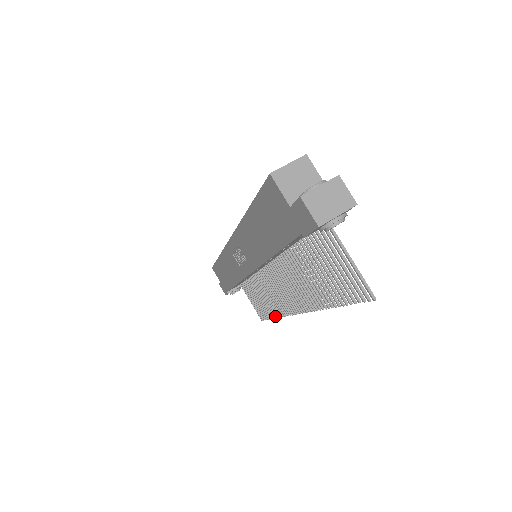
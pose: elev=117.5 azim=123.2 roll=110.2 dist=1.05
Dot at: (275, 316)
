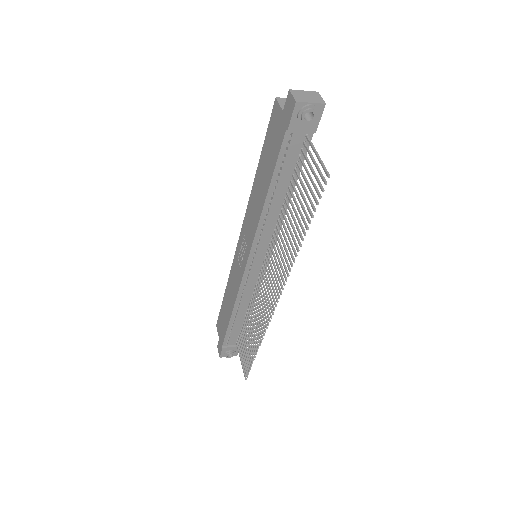
Dot at: (258, 346)
